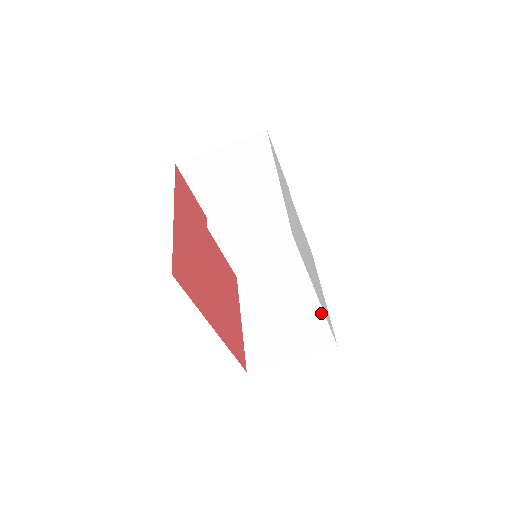
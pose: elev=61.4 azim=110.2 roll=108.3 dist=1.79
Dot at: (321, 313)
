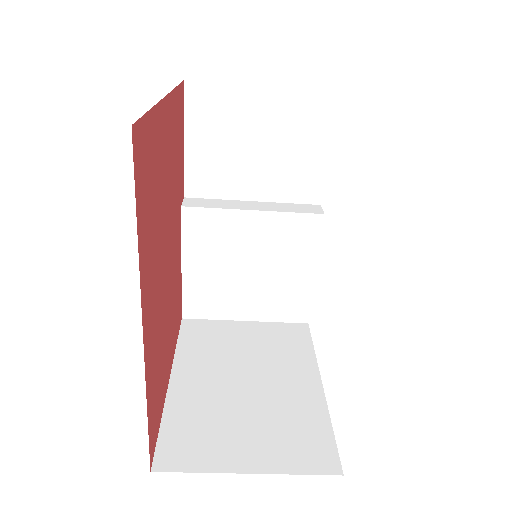
Dot at: (316, 408)
